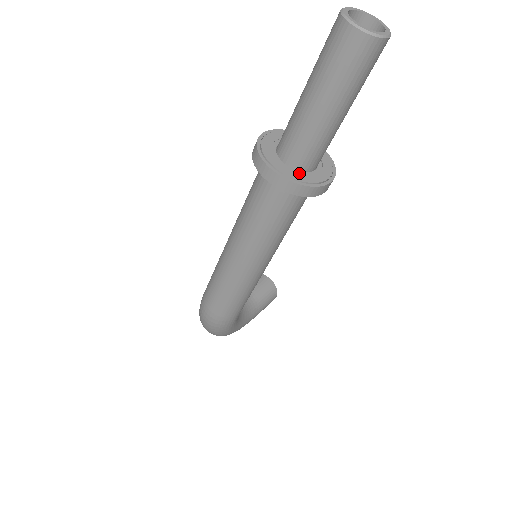
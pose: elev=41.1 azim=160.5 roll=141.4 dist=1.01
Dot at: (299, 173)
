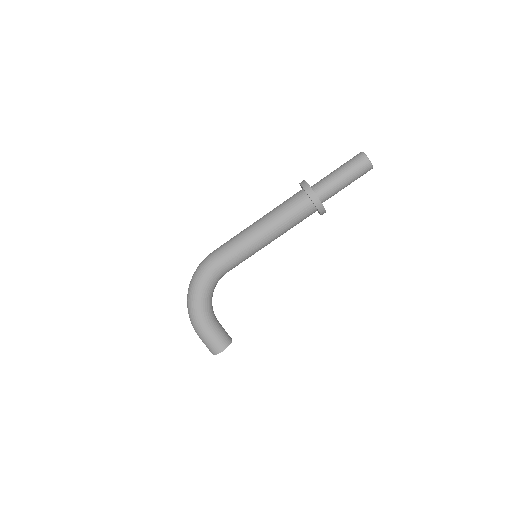
Dot at: occluded
